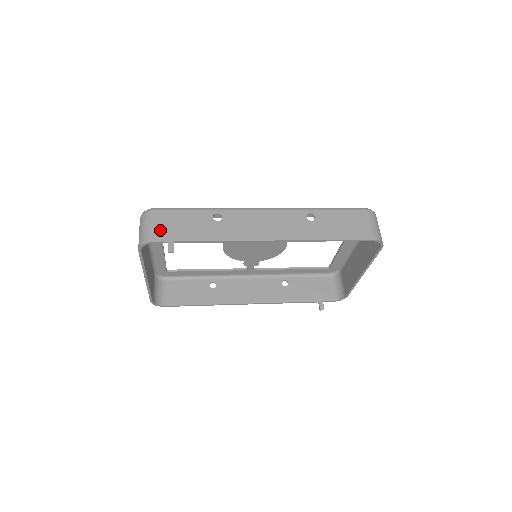
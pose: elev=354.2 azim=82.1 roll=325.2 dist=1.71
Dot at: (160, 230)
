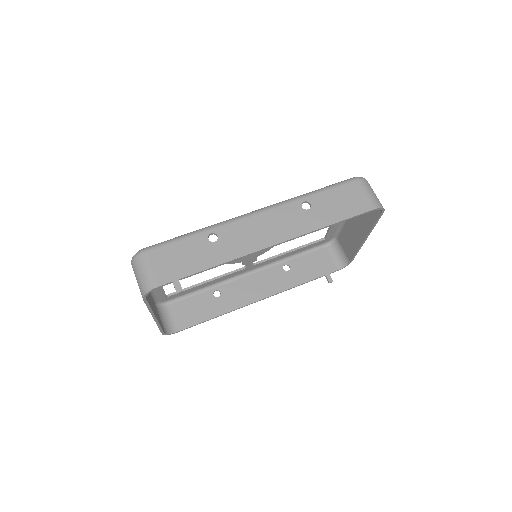
Dot at: (159, 272)
